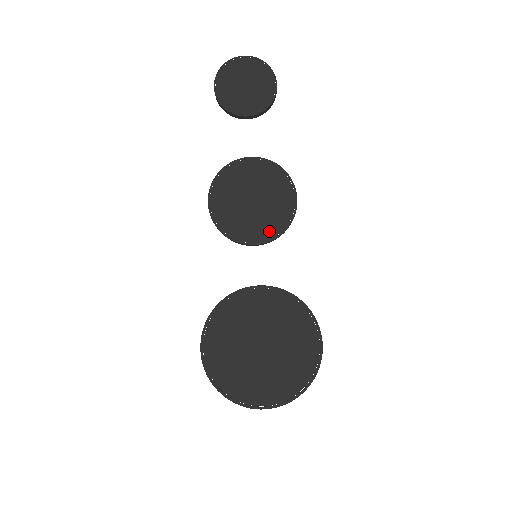
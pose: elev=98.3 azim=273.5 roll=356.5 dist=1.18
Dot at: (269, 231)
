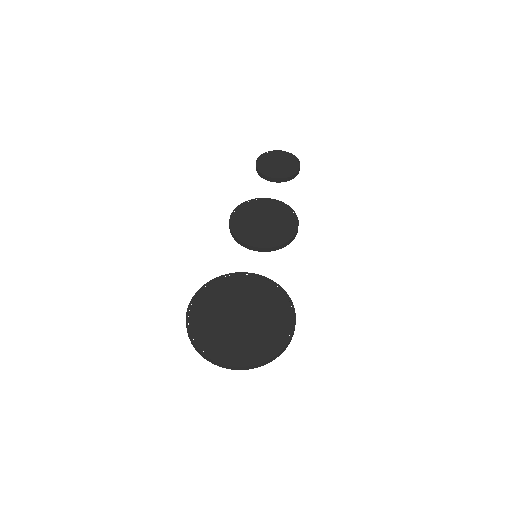
Dot at: (271, 241)
